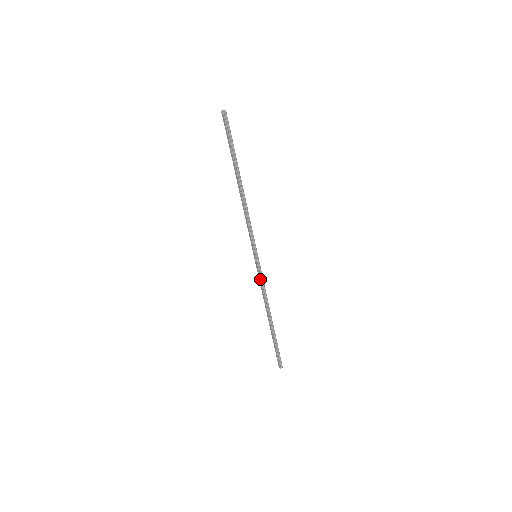
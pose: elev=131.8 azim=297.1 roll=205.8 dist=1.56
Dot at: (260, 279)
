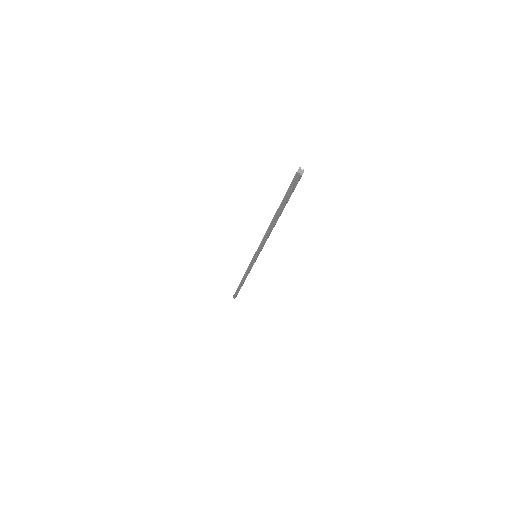
Dot at: (249, 266)
